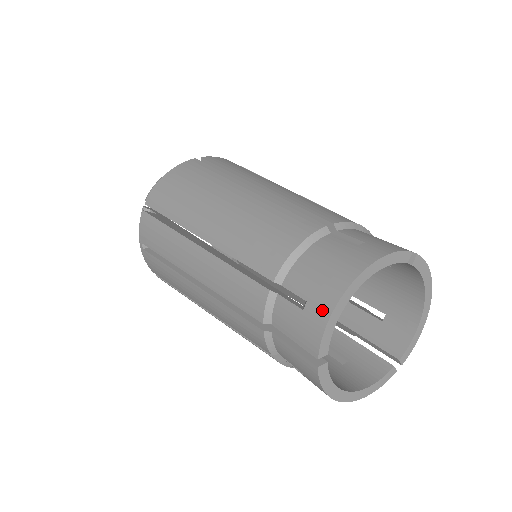
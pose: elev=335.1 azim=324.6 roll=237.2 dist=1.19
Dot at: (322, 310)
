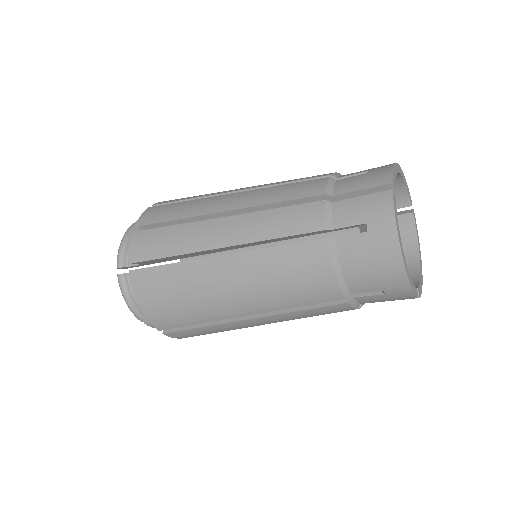
Dot at: (385, 166)
